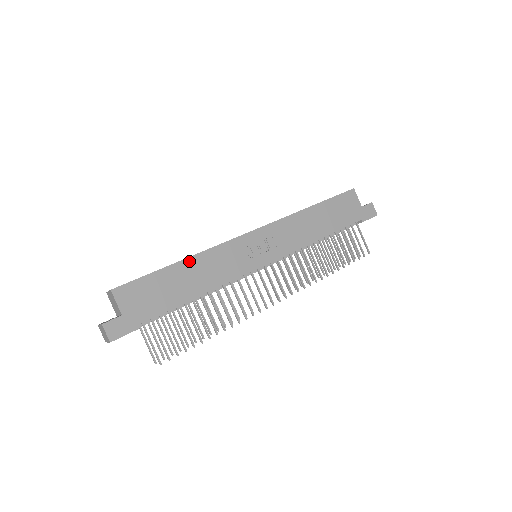
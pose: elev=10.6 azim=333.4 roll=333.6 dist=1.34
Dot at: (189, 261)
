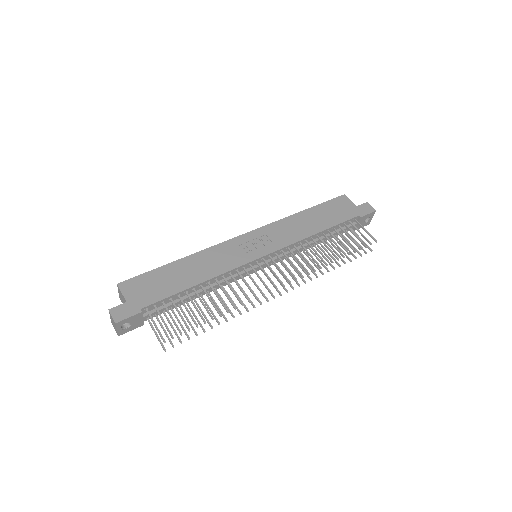
Dot at: (187, 259)
